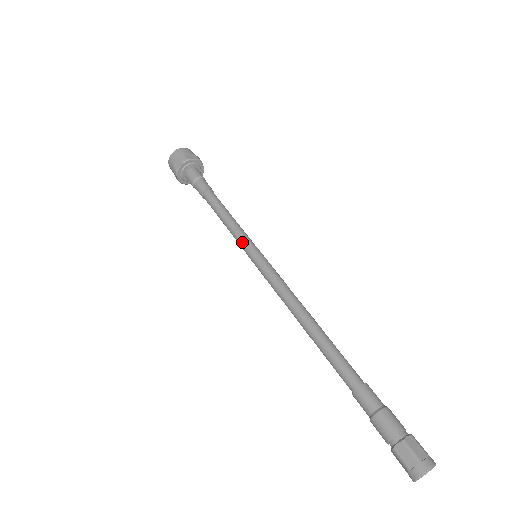
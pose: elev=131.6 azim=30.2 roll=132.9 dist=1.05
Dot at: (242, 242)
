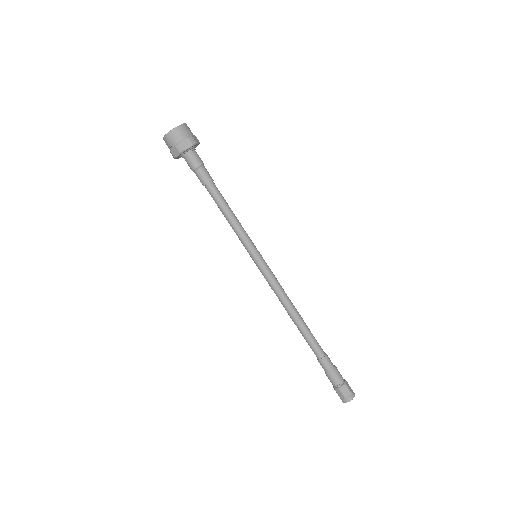
Dot at: (244, 246)
